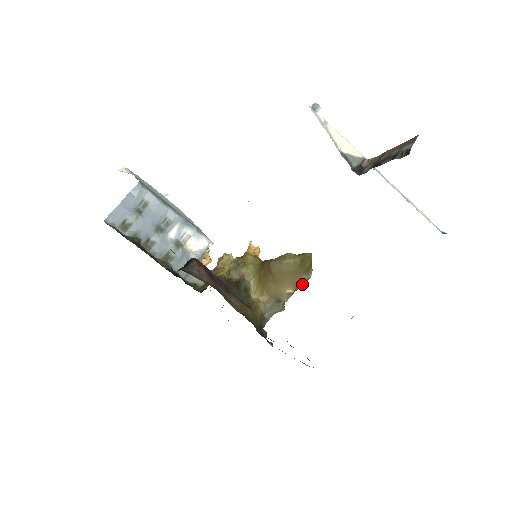
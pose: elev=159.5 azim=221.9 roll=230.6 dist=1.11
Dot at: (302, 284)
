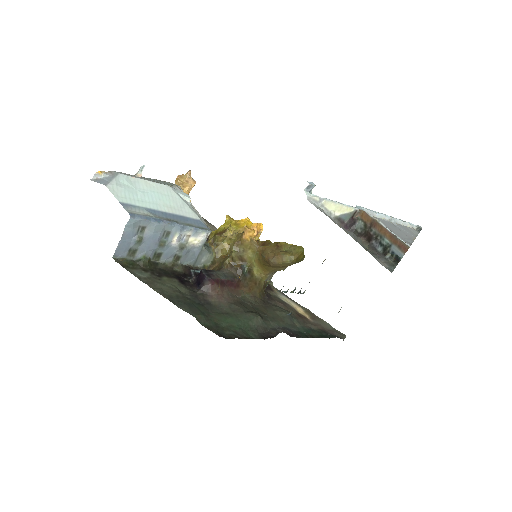
Dot at: occluded
